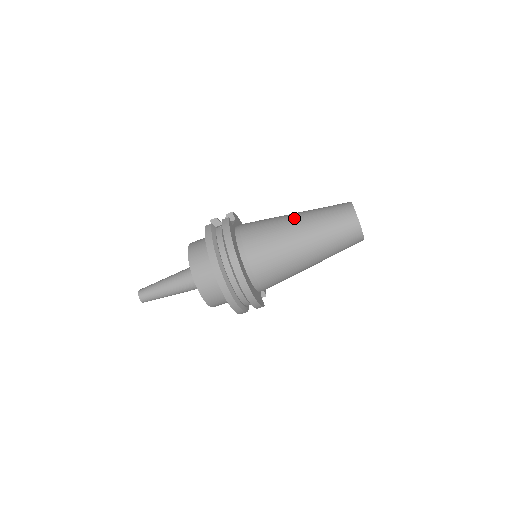
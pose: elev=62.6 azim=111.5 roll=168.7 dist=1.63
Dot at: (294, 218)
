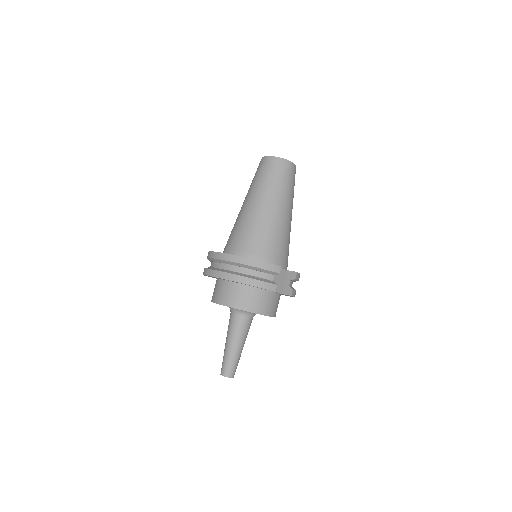
Dot at: occluded
